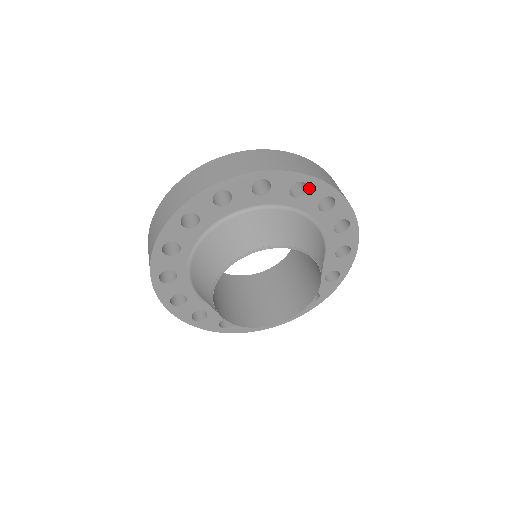
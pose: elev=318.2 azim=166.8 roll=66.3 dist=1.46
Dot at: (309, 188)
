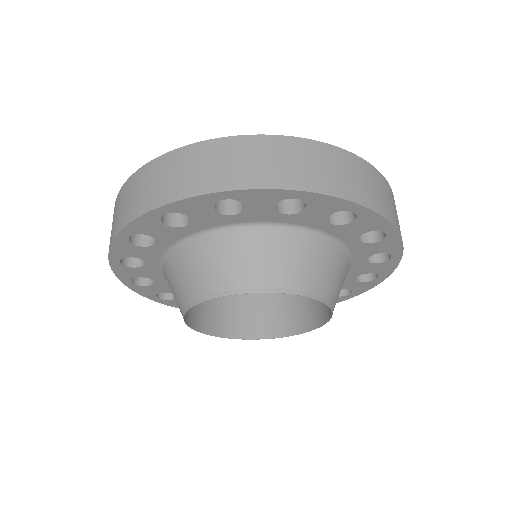
Dot at: (384, 263)
